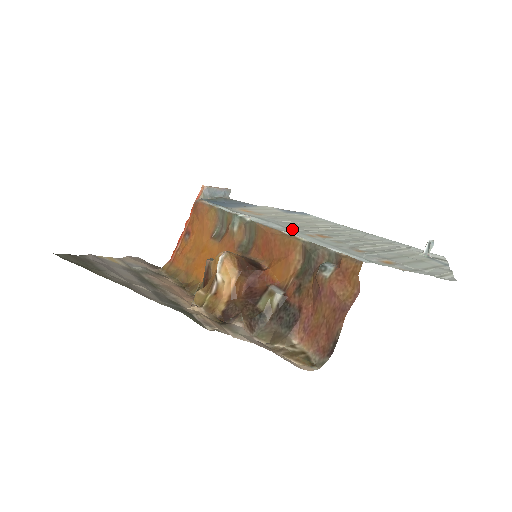
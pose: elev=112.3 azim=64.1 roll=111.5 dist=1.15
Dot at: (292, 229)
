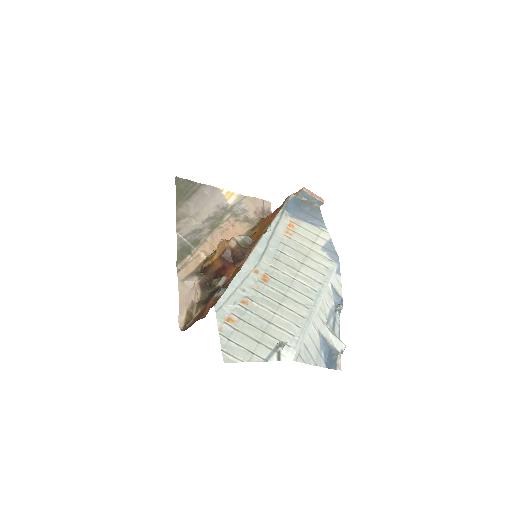
Dot at: (263, 259)
